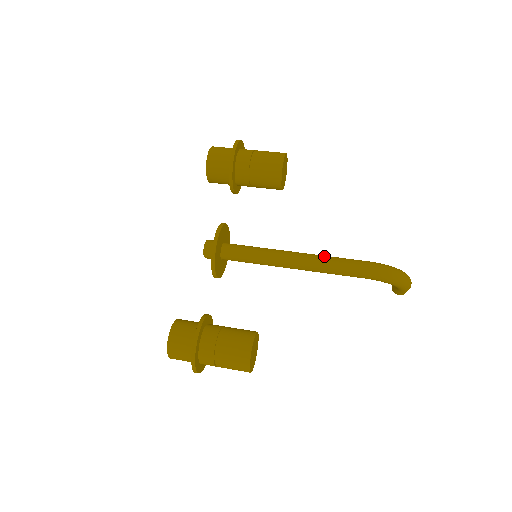
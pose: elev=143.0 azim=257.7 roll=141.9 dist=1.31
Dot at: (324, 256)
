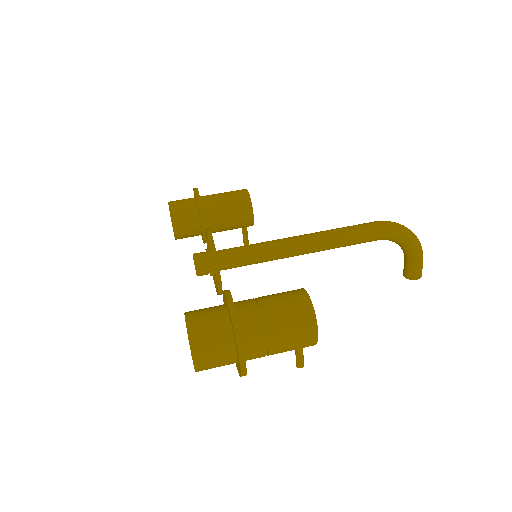
Dot at: (328, 230)
